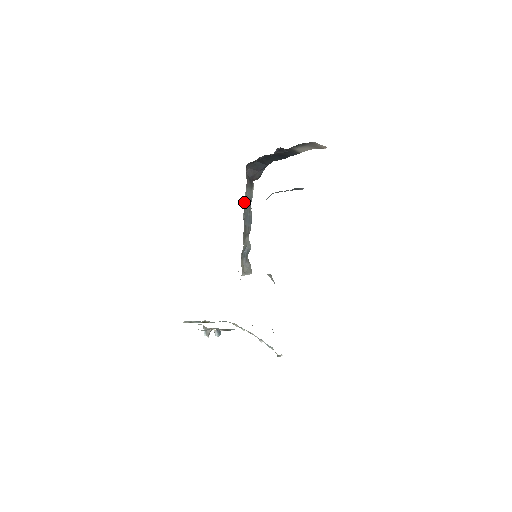
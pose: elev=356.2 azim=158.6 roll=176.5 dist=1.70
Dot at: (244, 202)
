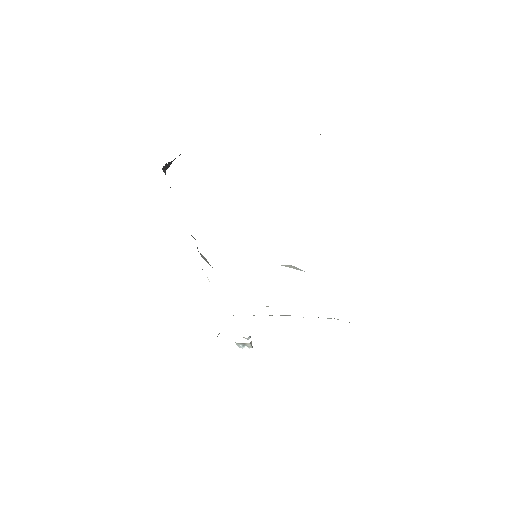
Dot at: occluded
